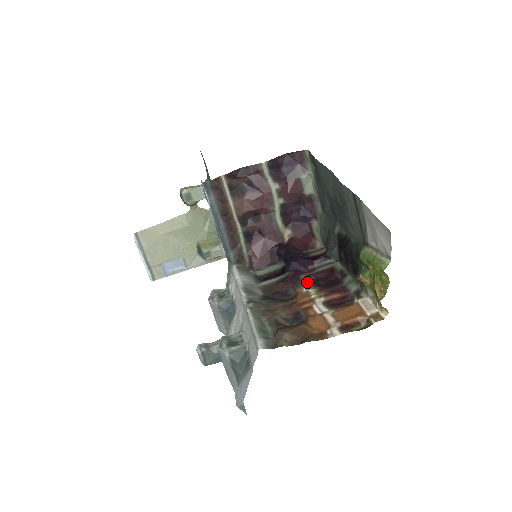
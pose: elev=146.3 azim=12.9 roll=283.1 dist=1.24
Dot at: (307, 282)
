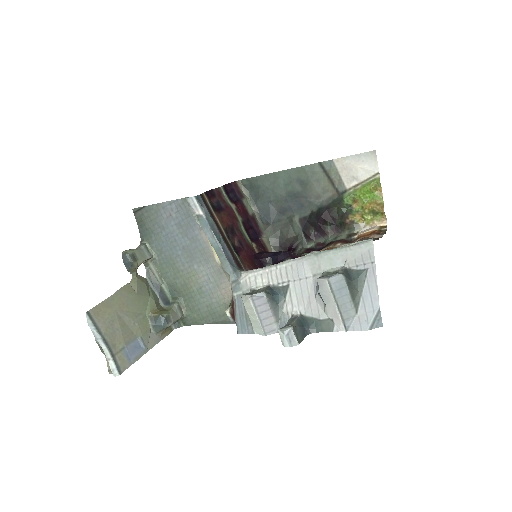
Dot at: occluded
